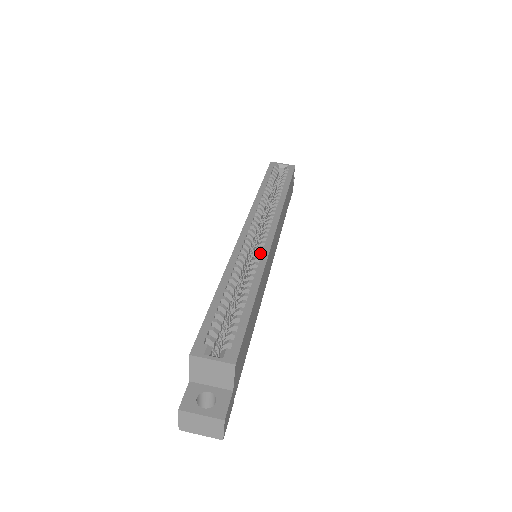
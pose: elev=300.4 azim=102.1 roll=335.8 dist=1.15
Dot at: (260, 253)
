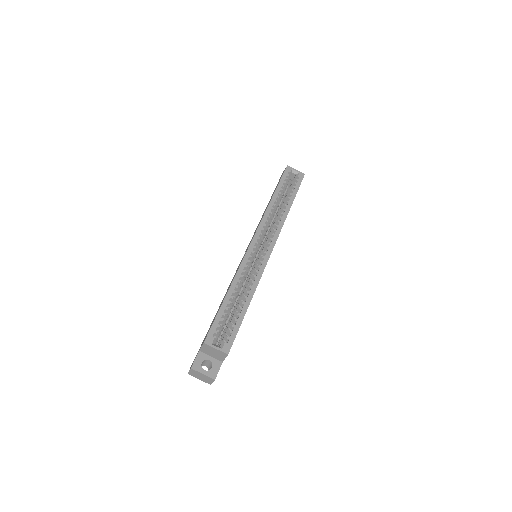
Dot at: (259, 267)
